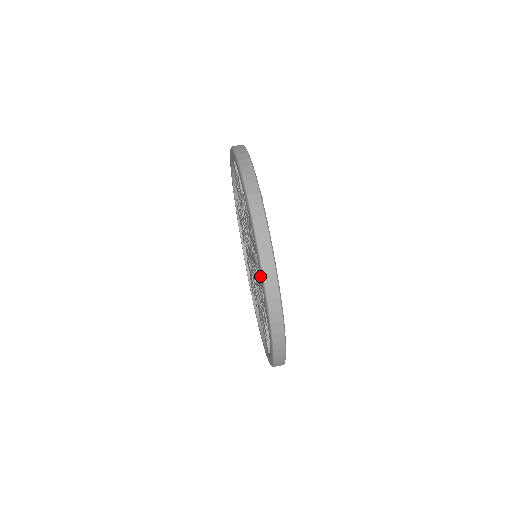
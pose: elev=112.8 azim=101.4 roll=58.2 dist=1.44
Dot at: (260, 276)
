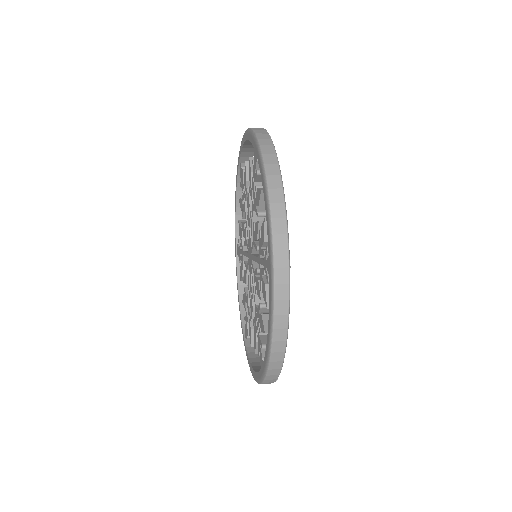
Dot at: (262, 223)
